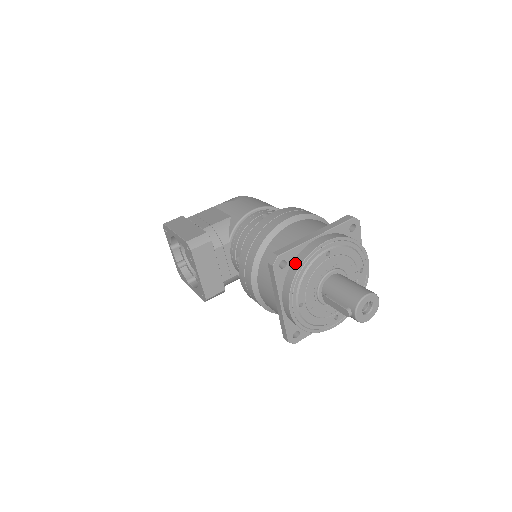
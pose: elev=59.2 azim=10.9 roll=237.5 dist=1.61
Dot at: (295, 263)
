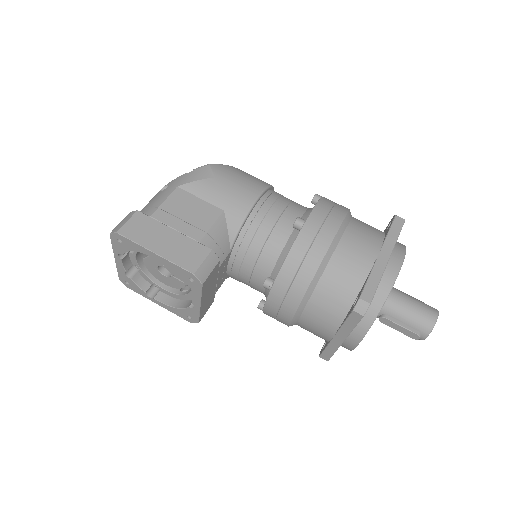
Dot at: (375, 300)
